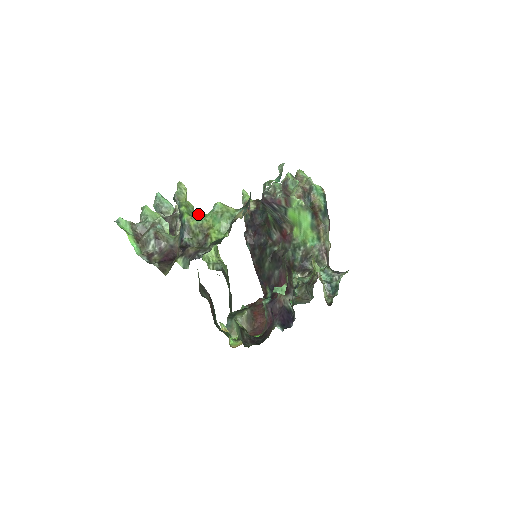
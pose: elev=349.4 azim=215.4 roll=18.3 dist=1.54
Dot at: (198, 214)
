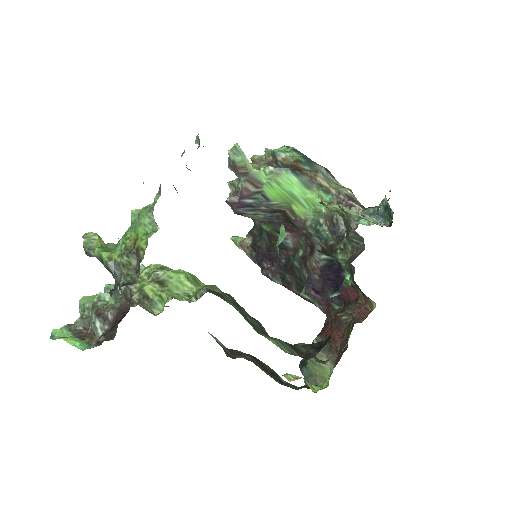
Dot at: occluded
